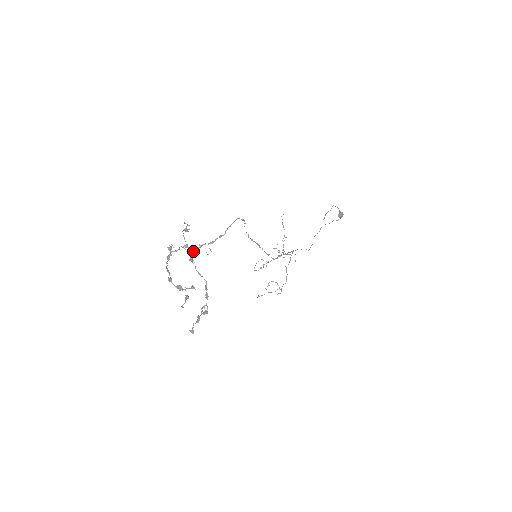
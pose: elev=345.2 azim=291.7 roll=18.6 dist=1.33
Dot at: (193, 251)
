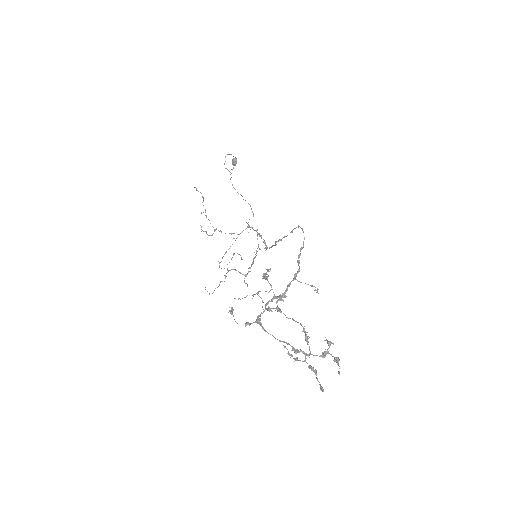
Dot at: (280, 298)
